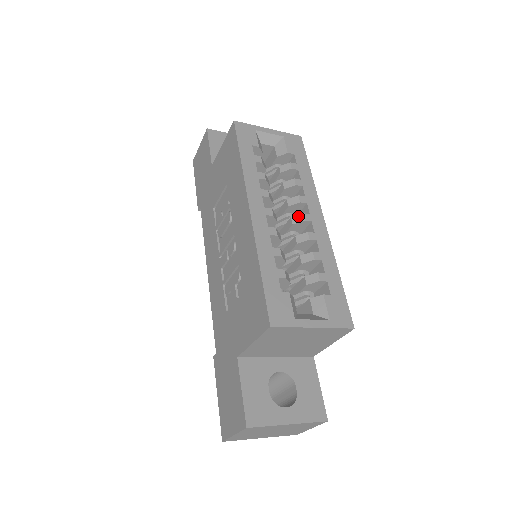
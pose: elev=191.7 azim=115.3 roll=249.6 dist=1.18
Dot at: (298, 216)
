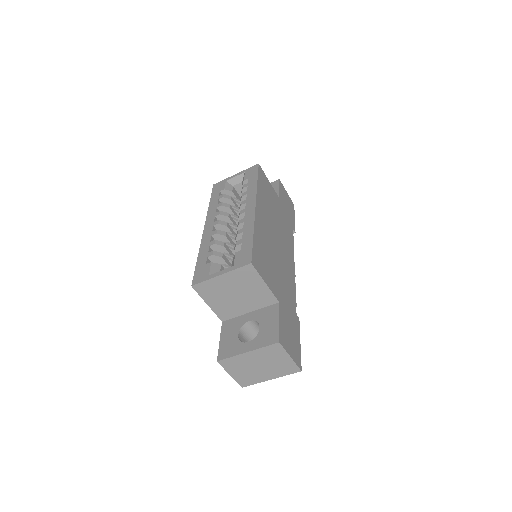
Dot at: (239, 214)
